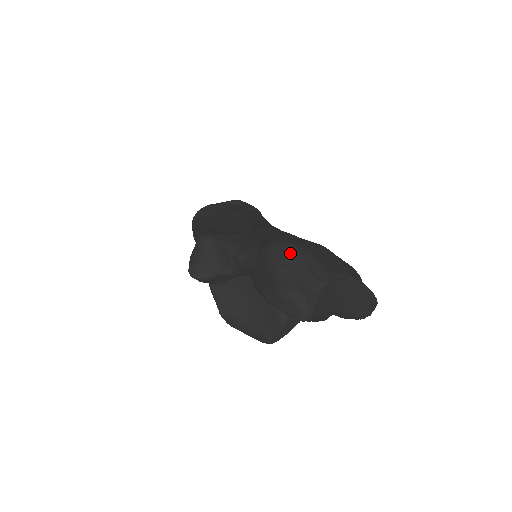
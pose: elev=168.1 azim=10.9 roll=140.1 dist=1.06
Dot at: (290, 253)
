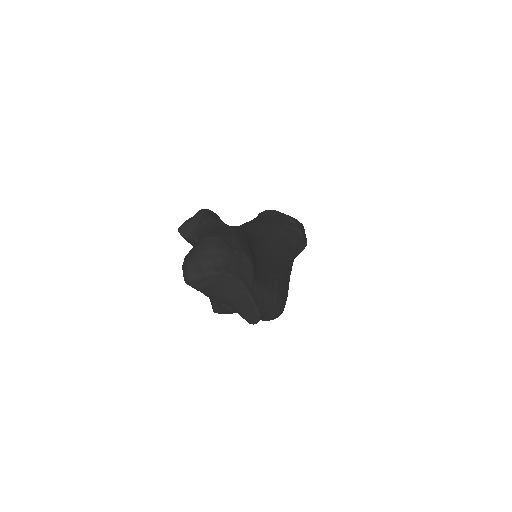
Dot at: (212, 243)
